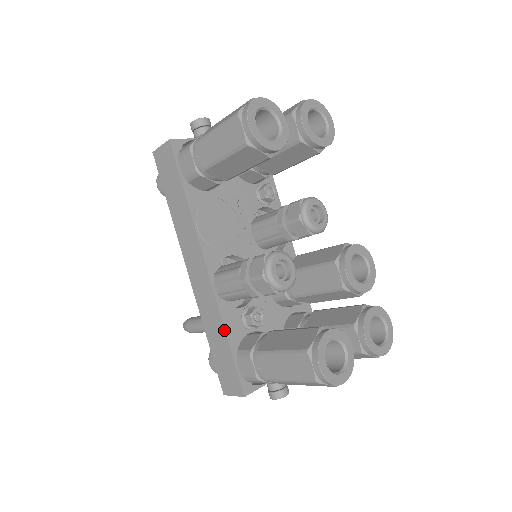
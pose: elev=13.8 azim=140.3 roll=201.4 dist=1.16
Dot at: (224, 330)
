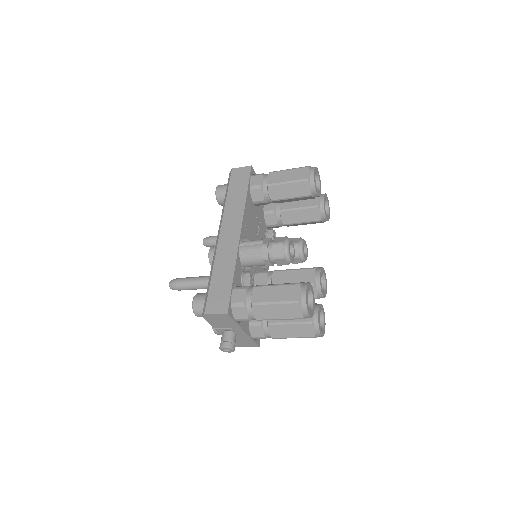
Dot at: (234, 269)
